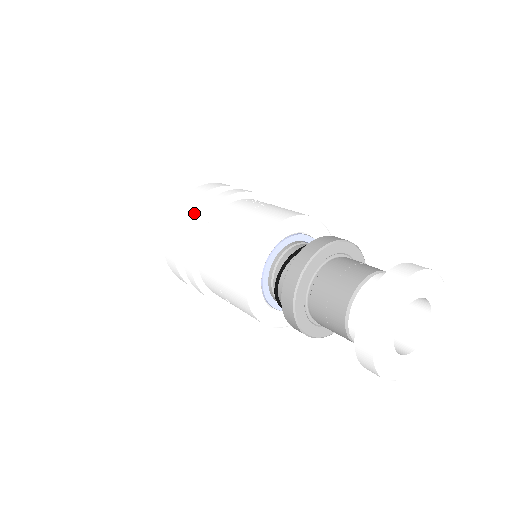
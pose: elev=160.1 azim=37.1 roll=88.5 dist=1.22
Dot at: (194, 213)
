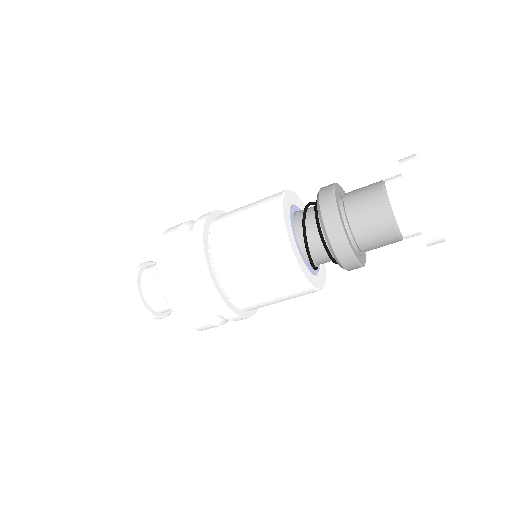
Dot at: occluded
